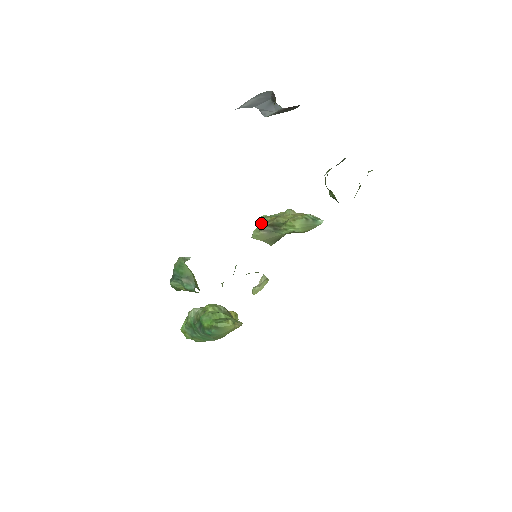
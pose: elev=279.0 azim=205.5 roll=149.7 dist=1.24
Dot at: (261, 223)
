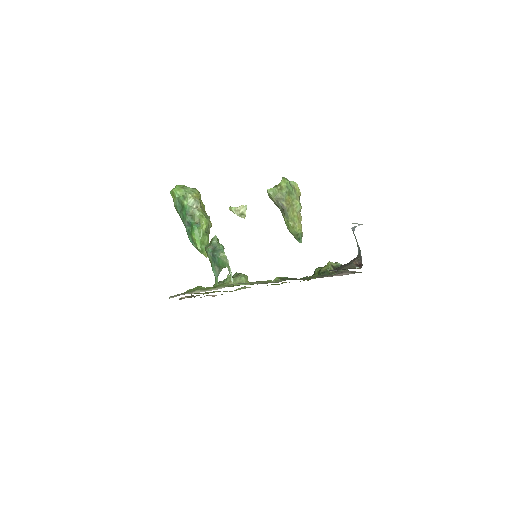
Dot at: (281, 192)
